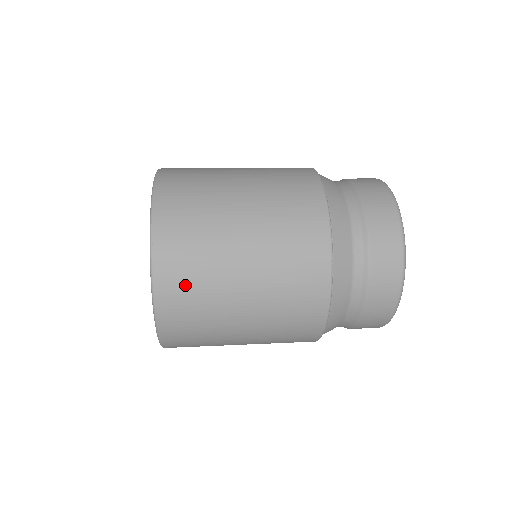
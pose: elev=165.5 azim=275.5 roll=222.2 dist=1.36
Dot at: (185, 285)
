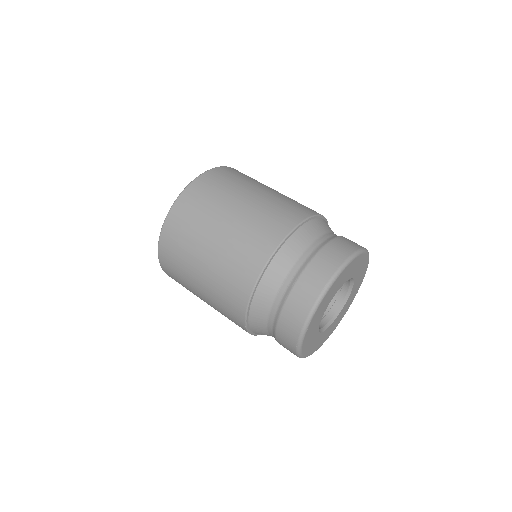
Dot at: occluded
